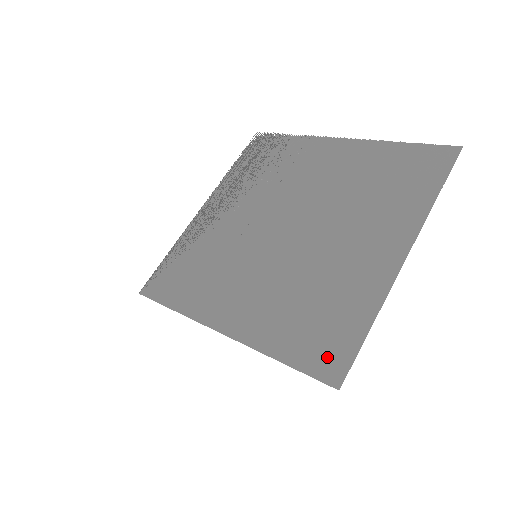
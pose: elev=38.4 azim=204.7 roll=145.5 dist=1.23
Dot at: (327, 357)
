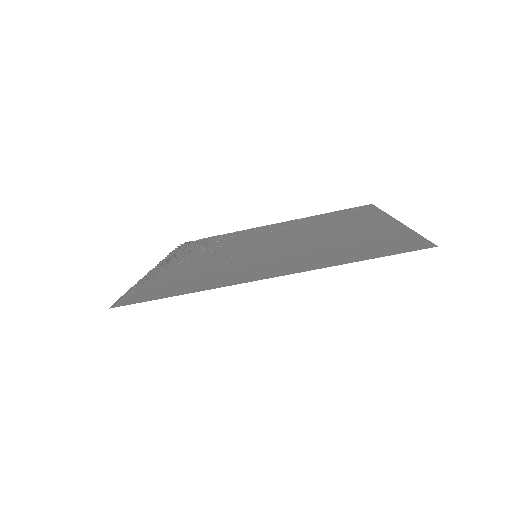
Dot at: (402, 246)
